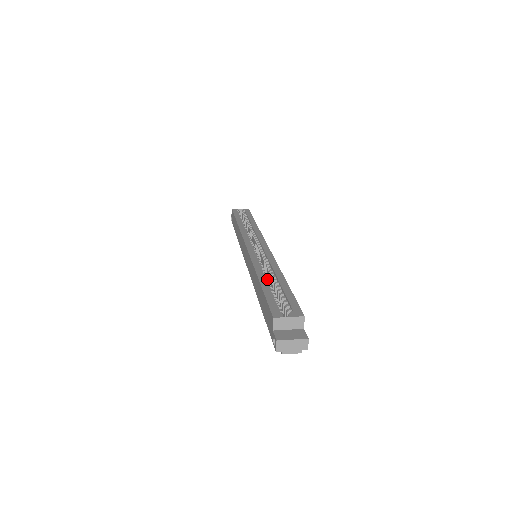
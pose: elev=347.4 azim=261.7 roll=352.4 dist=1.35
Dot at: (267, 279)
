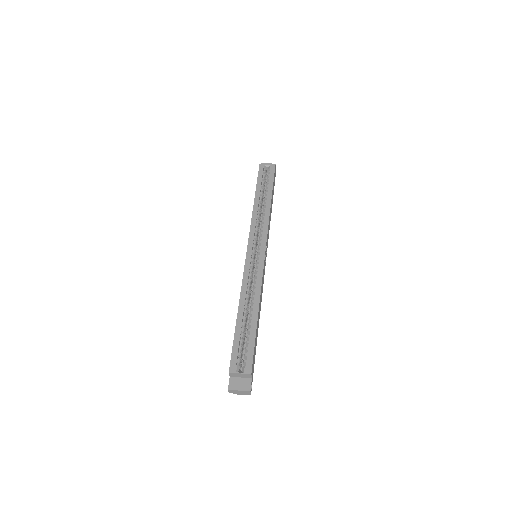
Dot at: (245, 312)
